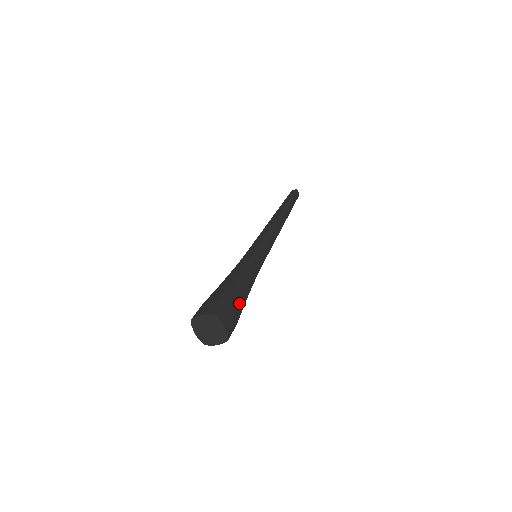
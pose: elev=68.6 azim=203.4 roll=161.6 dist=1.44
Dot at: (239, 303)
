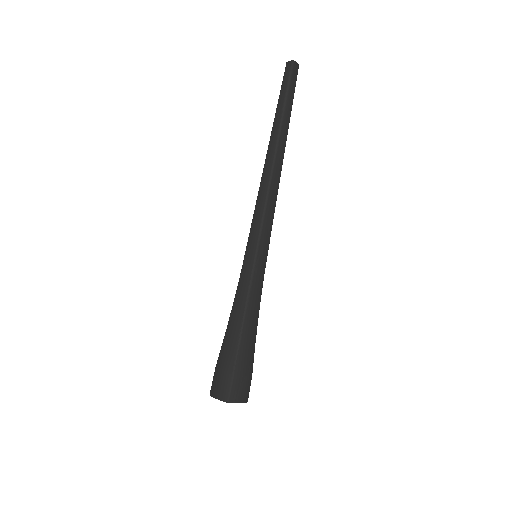
Dot at: (248, 358)
